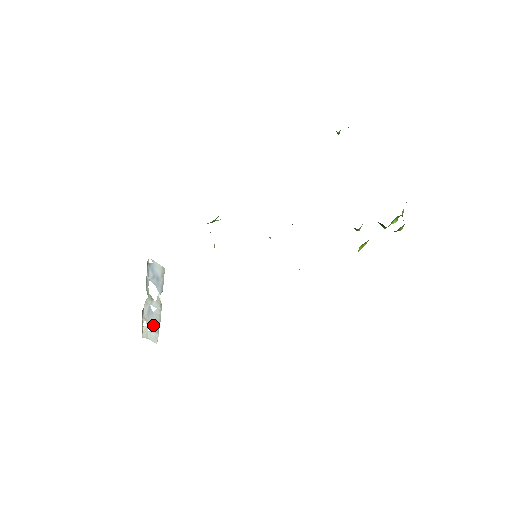
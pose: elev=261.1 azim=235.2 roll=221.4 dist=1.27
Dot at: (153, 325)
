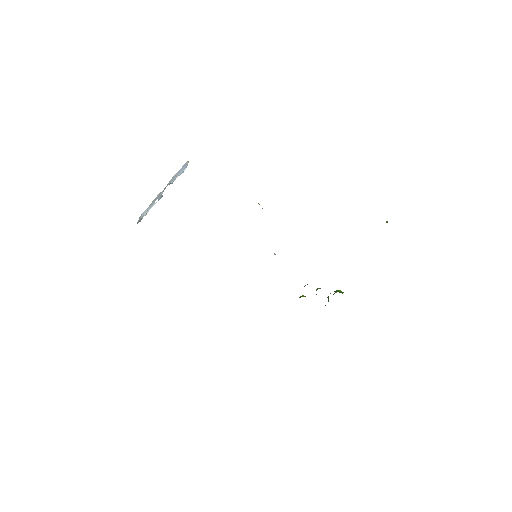
Dot at: (147, 211)
